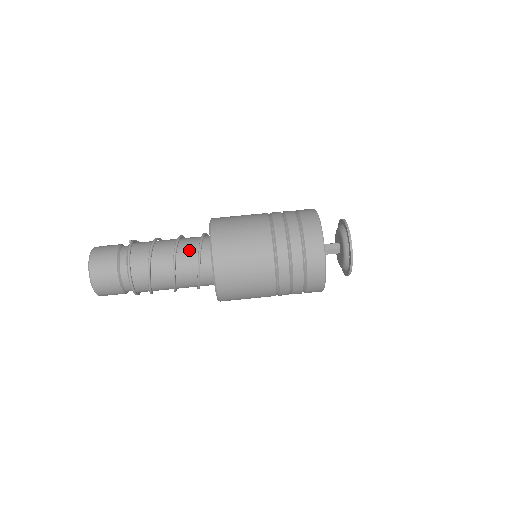
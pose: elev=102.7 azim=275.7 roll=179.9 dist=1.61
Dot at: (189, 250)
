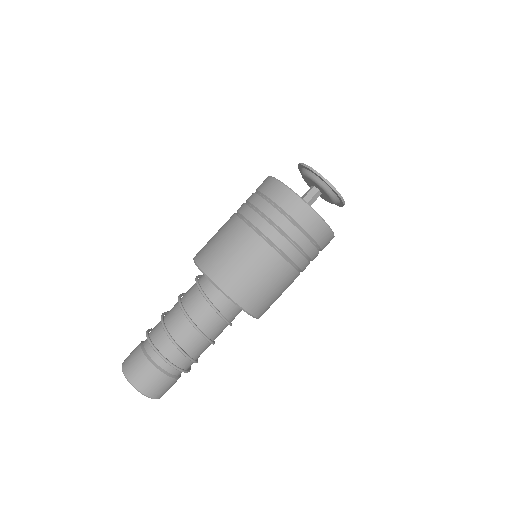
Dot at: (190, 289)
